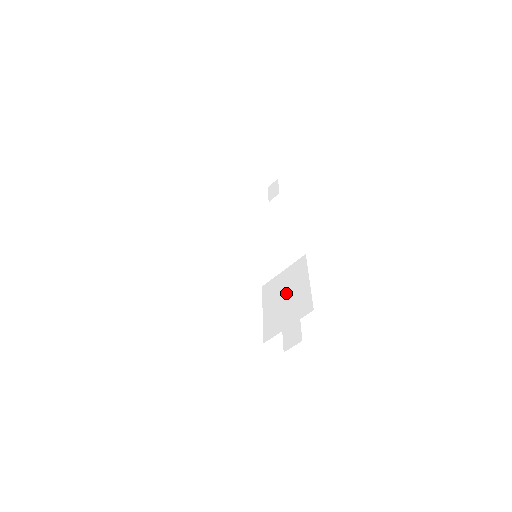
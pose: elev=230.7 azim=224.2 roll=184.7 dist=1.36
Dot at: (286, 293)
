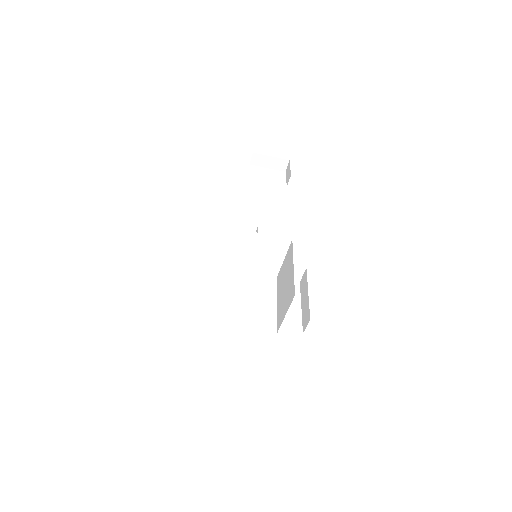
Dot at: (285, 282)
